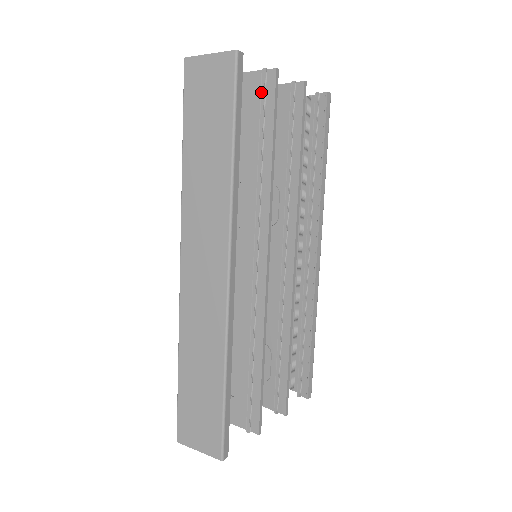
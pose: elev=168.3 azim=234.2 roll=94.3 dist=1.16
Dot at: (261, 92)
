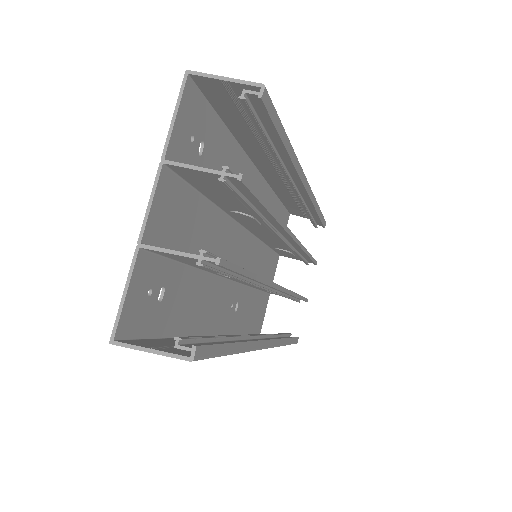
Dot at: occluded
